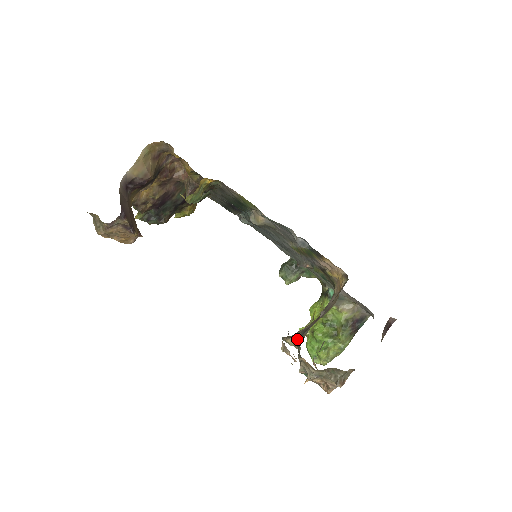
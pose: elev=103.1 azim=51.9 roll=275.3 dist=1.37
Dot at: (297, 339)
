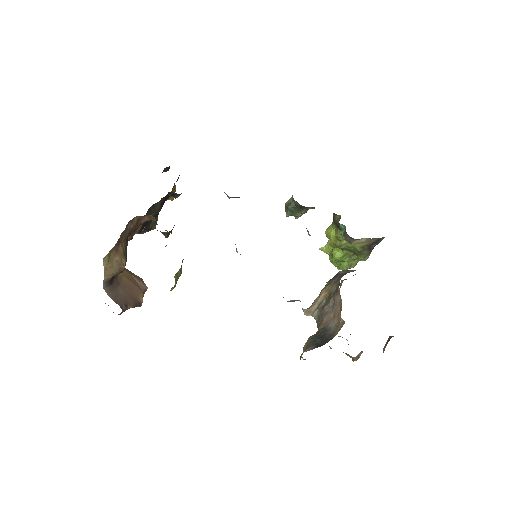
Dot at: (315, 318)
